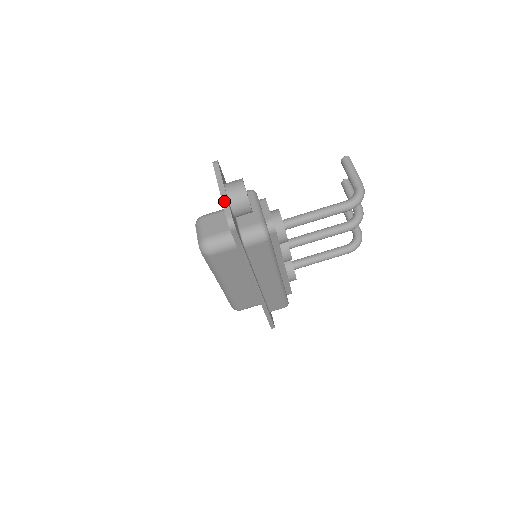
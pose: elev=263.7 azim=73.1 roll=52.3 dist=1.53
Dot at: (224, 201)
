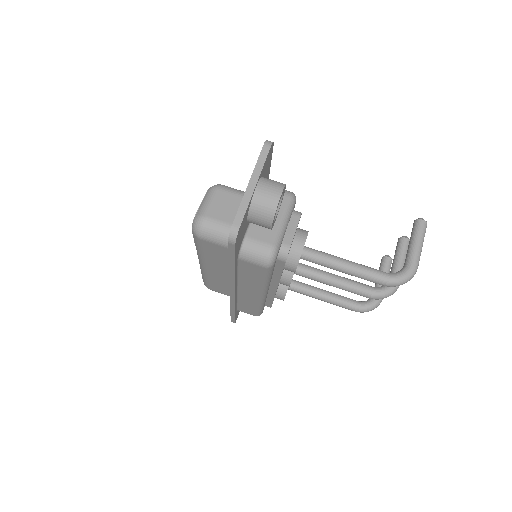
Dot at: (244, 202)
